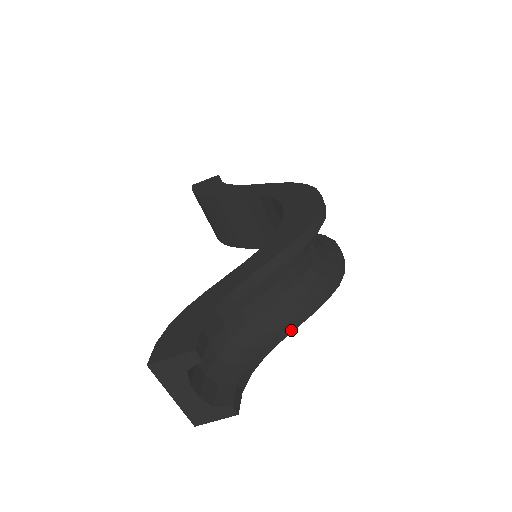
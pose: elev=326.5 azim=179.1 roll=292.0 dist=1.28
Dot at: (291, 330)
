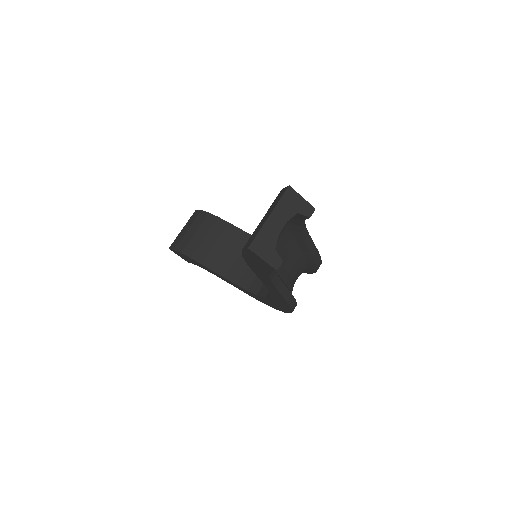
Dot at: (281, 291)
